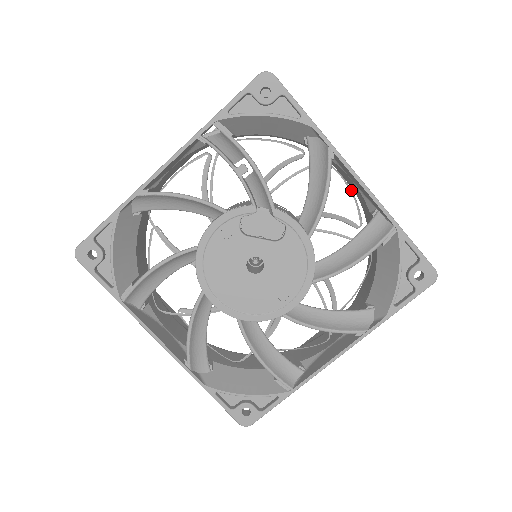
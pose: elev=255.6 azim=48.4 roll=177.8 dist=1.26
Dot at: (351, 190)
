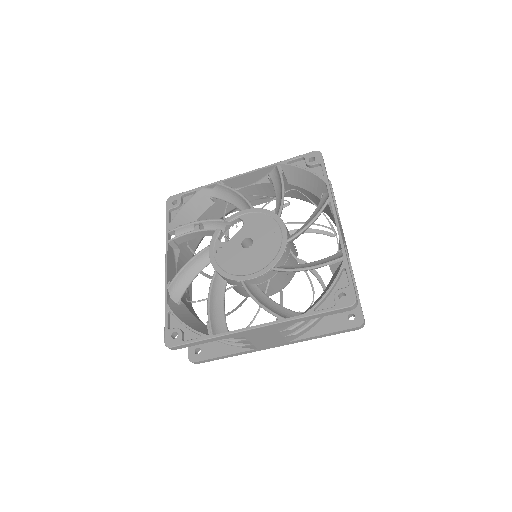
Dot at: (260, 196)
